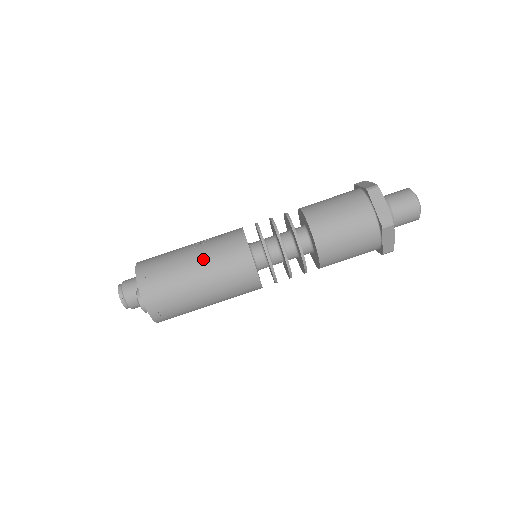
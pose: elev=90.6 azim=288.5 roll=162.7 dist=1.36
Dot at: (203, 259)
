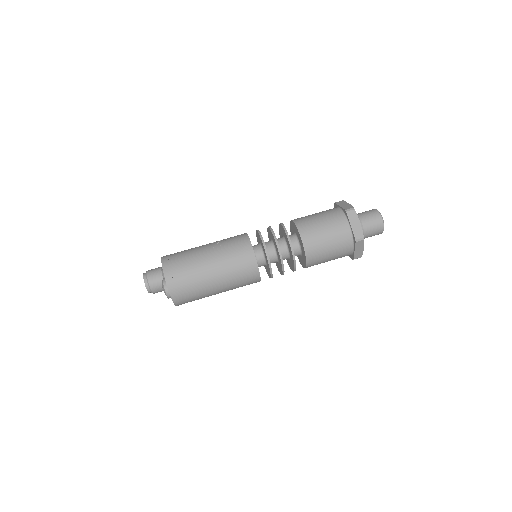
Dot at: (217, 259)
